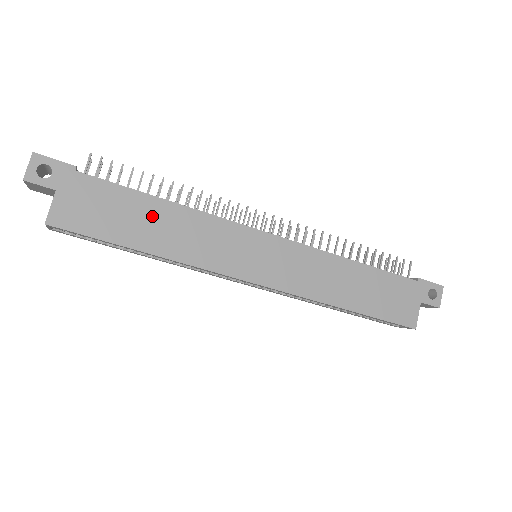
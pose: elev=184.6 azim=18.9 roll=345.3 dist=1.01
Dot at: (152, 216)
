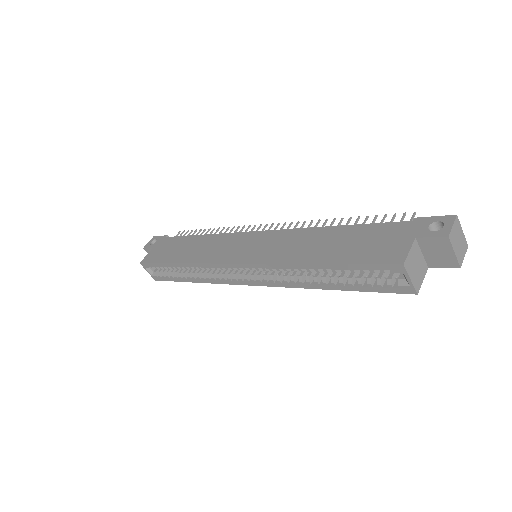
Dot at: (190, 245)
